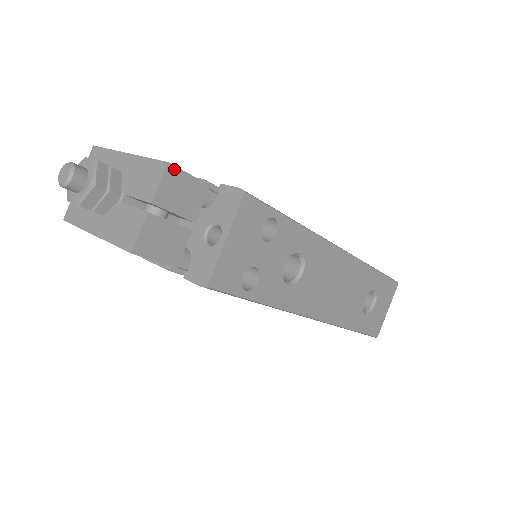
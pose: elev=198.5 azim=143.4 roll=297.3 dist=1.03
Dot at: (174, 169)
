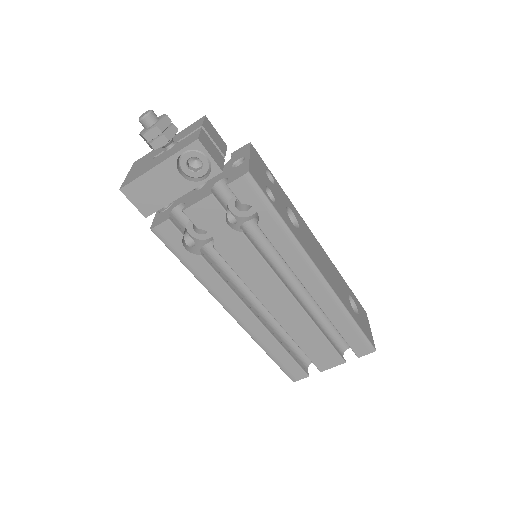
Dot at: (209, 121)
